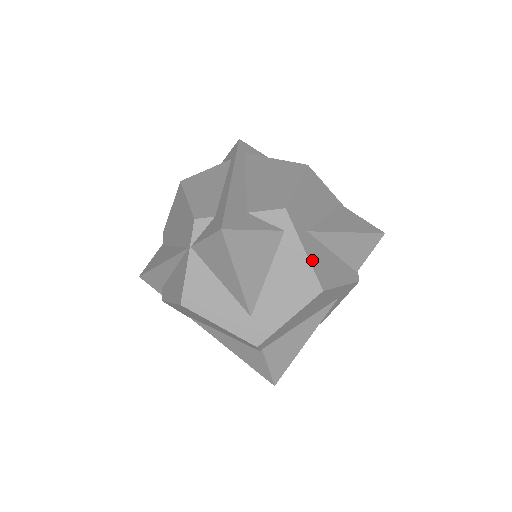
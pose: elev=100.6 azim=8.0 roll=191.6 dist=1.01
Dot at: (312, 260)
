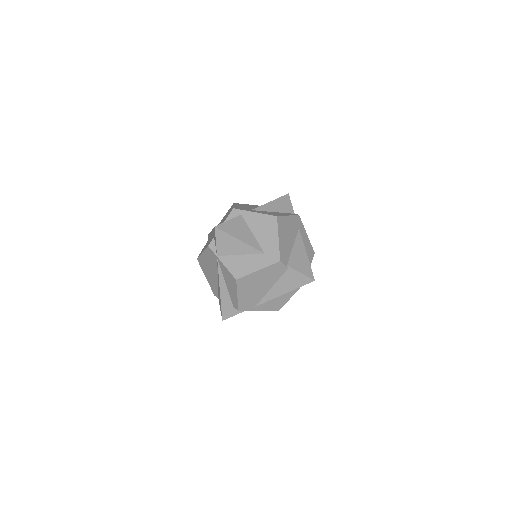
Dot at: (262, 213)
